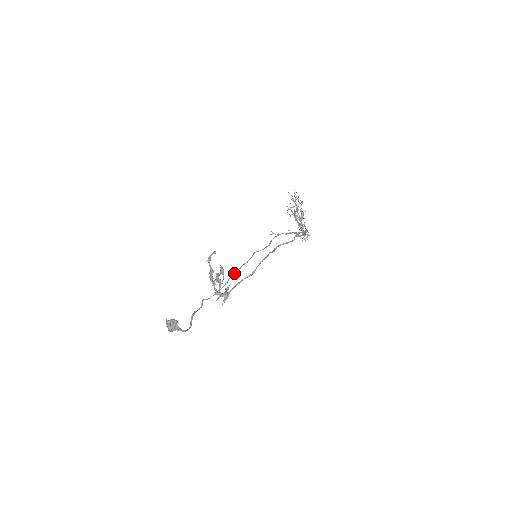
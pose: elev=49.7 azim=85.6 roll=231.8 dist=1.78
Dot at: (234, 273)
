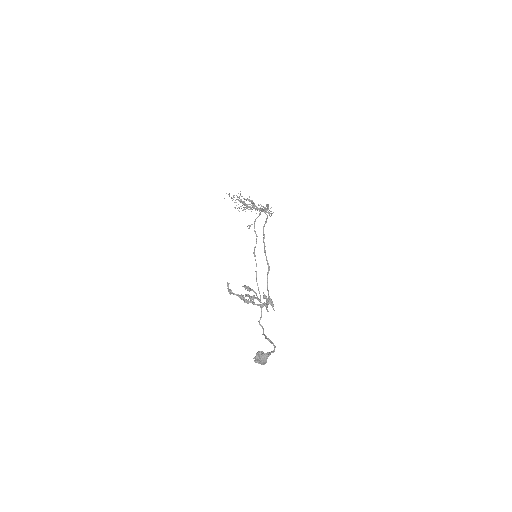
Dot at: (256, 281)
